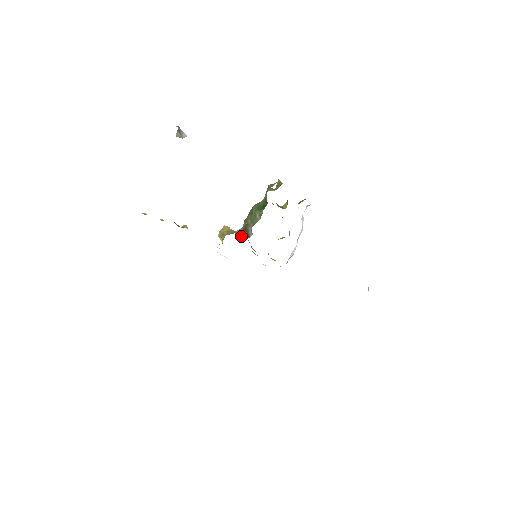
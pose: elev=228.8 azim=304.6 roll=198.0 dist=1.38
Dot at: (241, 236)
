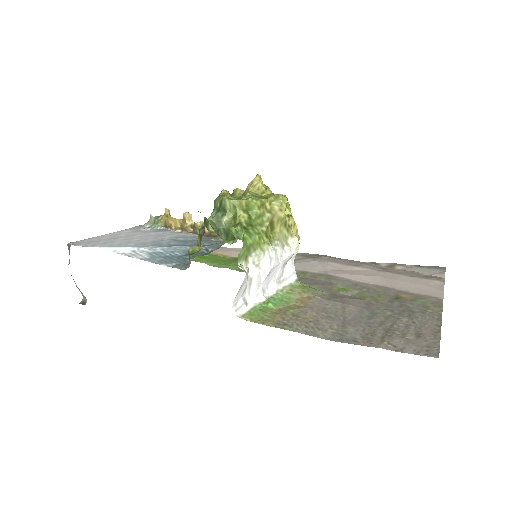
Dot at: occluded
